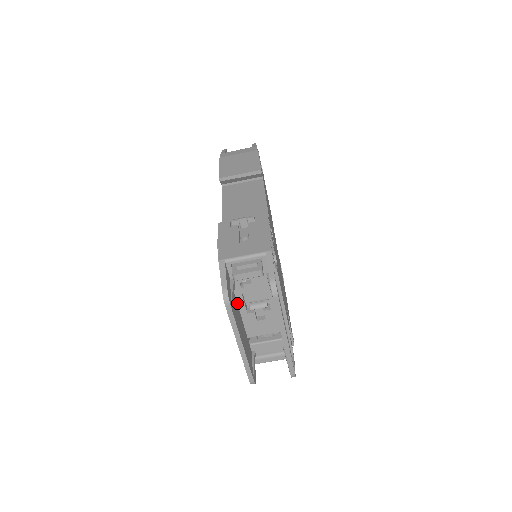
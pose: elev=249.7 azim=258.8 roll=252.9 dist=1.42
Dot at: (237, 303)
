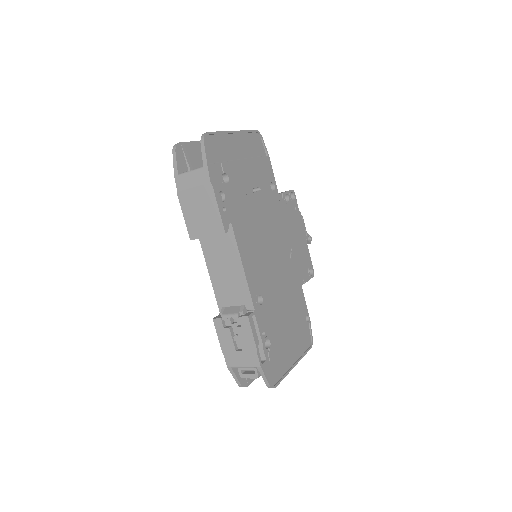
Dot at: occluded
